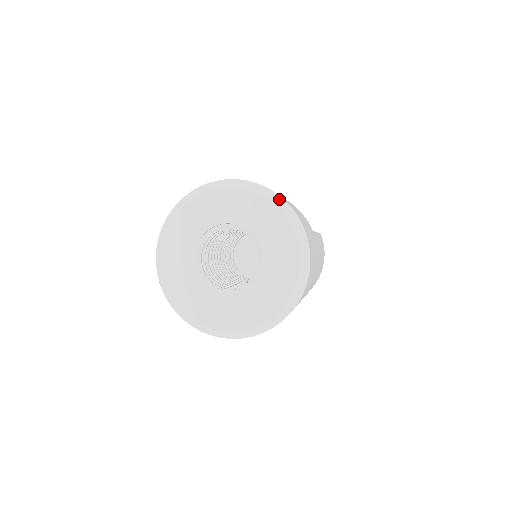
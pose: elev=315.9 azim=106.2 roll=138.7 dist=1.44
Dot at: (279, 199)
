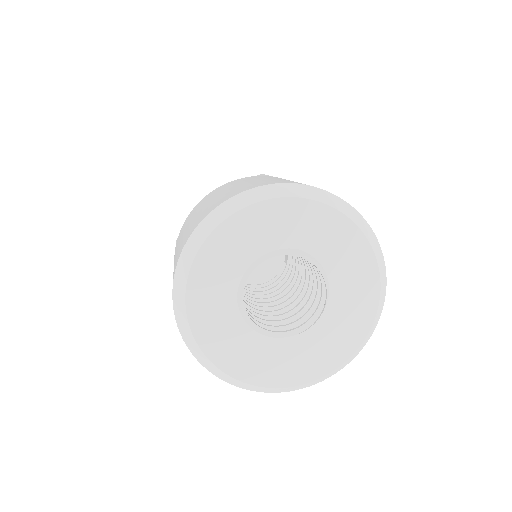
Dot at: (272, 189)
